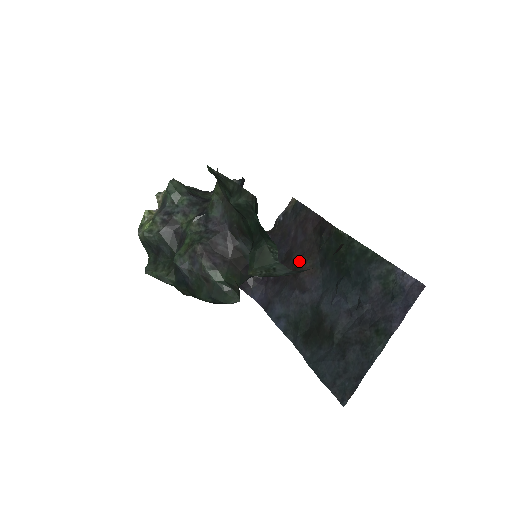
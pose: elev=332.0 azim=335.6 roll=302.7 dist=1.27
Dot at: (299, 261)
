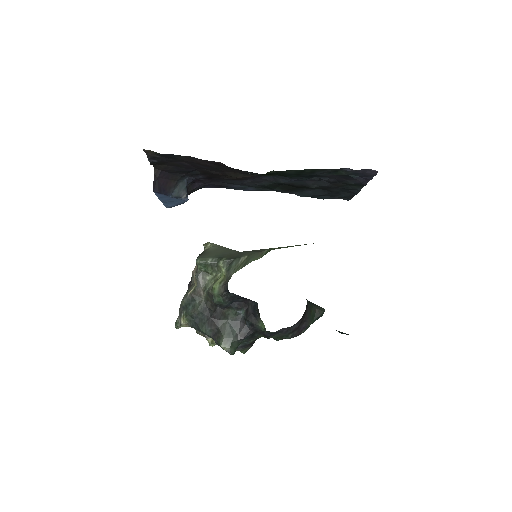
Dot at: occluded
